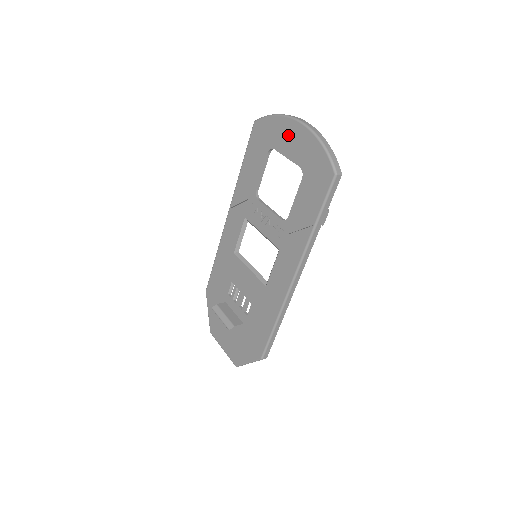
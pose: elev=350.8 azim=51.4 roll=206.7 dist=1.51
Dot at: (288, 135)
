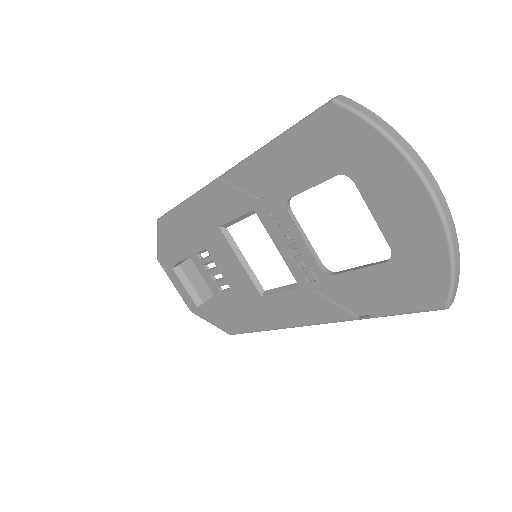
Dot at: (395, 192)
